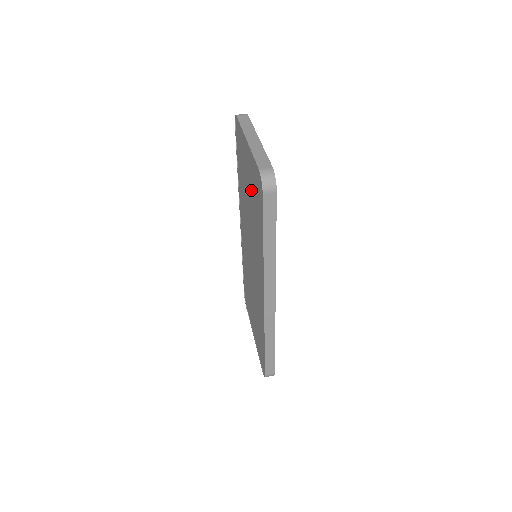
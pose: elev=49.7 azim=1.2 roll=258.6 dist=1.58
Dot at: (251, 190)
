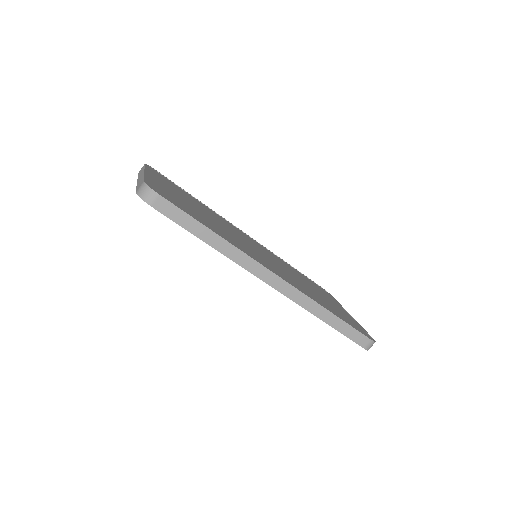
Dot at: occluded
